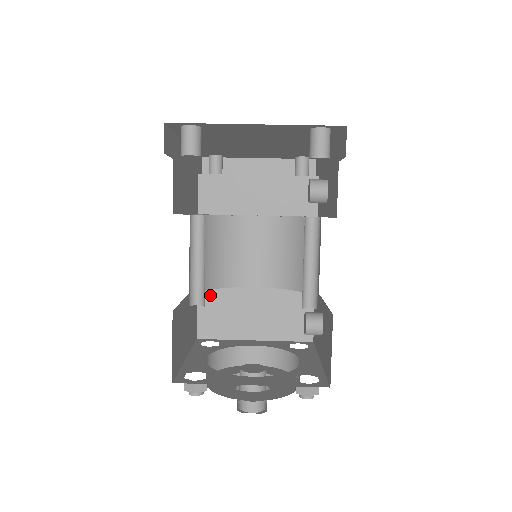
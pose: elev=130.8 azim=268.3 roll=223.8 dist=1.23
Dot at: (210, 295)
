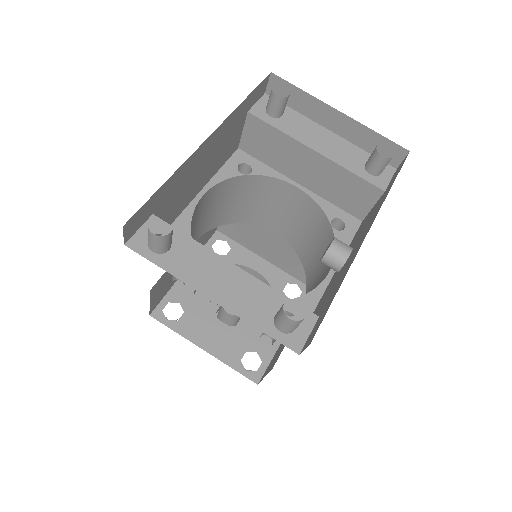
Dot at: occluded
